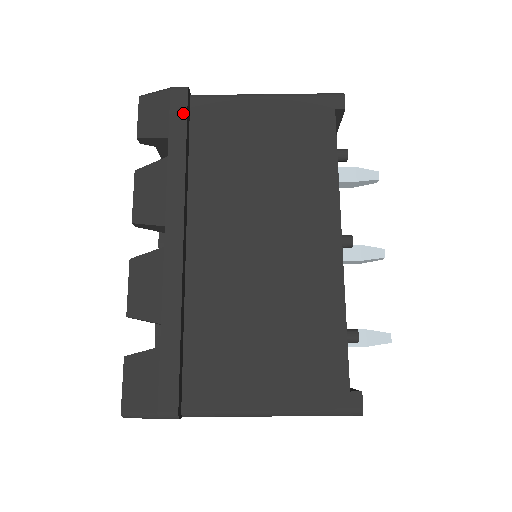
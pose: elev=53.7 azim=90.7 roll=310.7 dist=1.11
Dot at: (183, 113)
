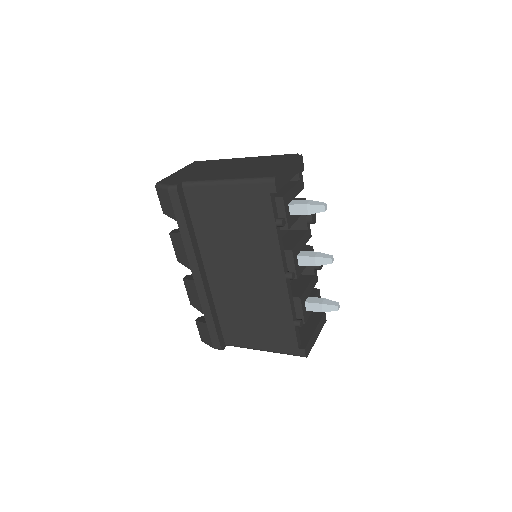
Dot at: (179, 206)
